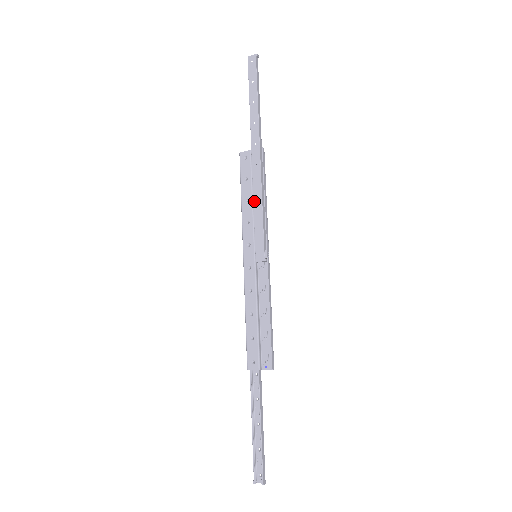
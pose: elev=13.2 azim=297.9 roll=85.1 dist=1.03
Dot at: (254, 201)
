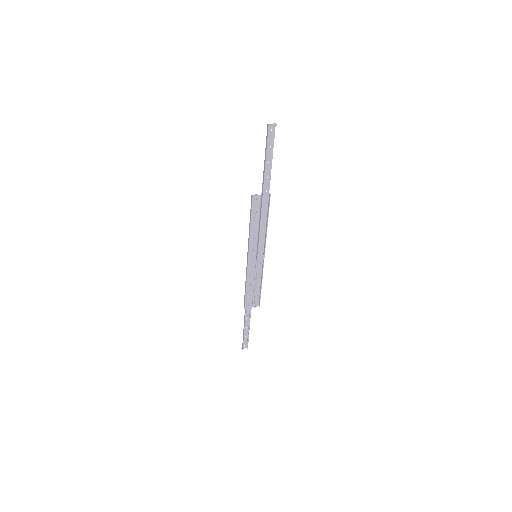
Dot at: (260, 228)
